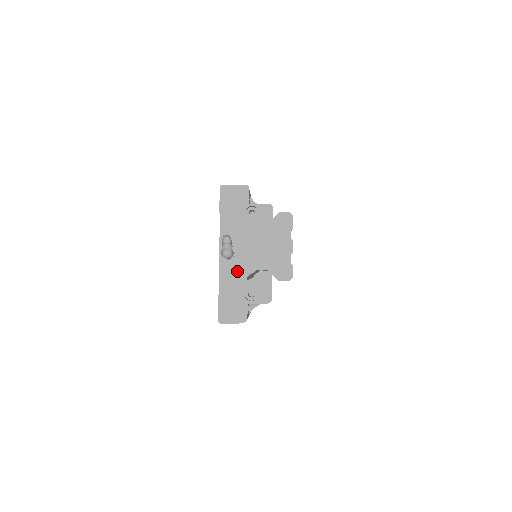
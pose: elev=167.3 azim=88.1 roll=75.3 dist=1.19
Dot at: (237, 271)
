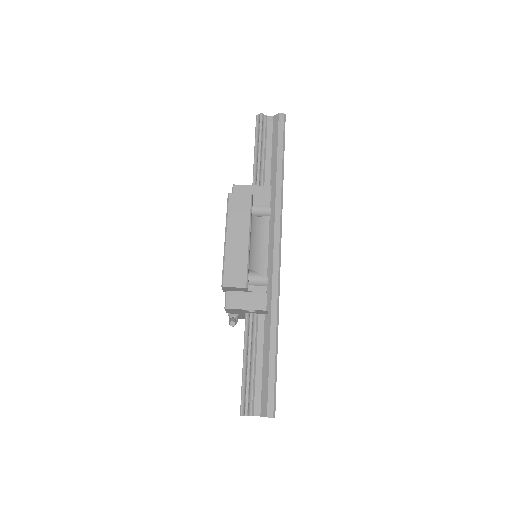
Dot at: occluded
